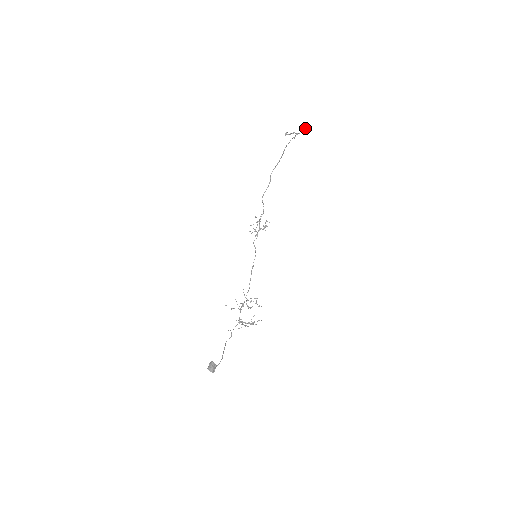
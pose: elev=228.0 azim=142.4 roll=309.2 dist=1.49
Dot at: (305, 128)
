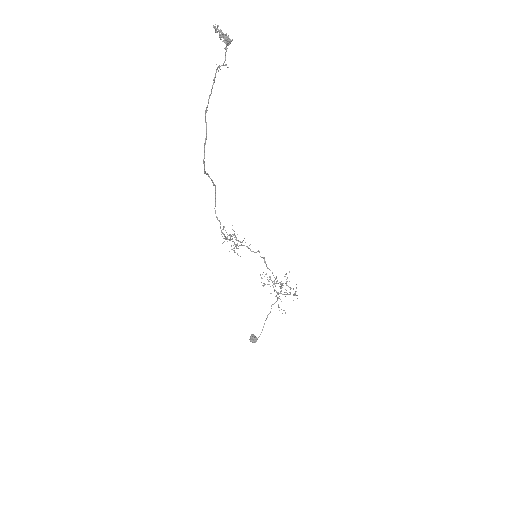
Dot at: (226, 37)
